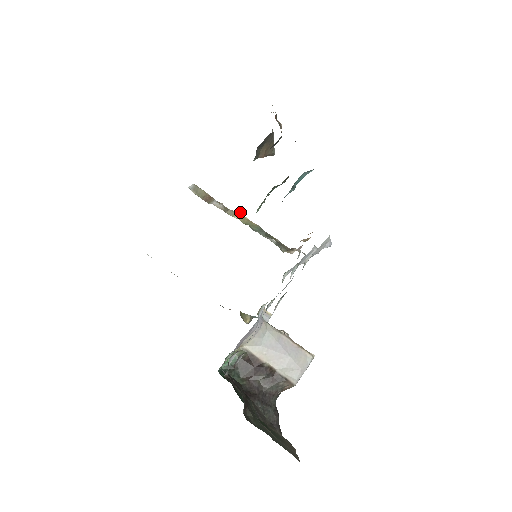
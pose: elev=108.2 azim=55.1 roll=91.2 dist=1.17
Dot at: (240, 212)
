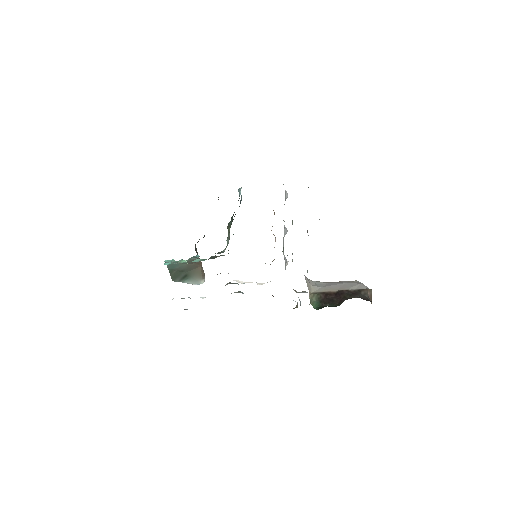
Dot at: occluded
